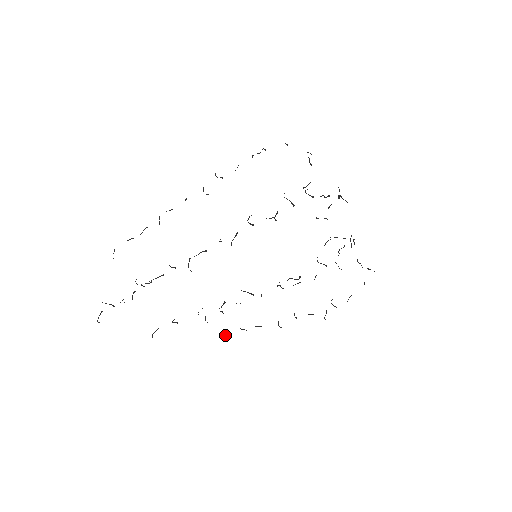
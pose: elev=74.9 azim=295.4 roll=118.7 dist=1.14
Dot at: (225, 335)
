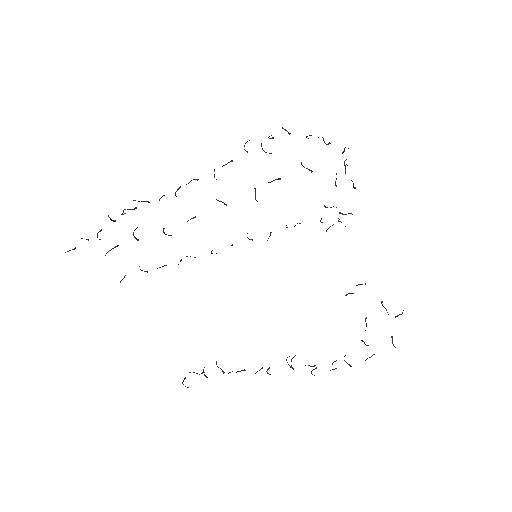
Dot at: occluded
